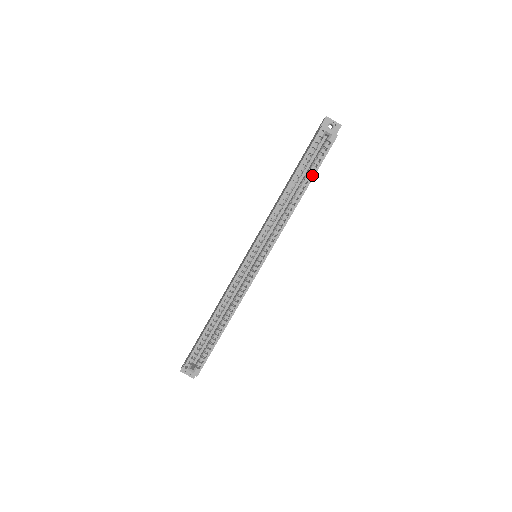
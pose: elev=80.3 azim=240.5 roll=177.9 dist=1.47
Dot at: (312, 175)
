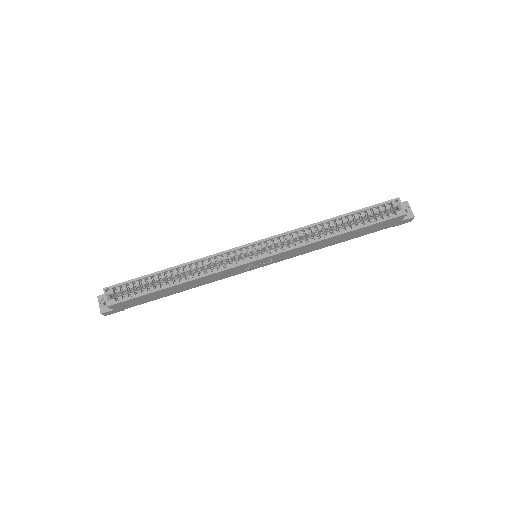
Dot at: (360, 226)
